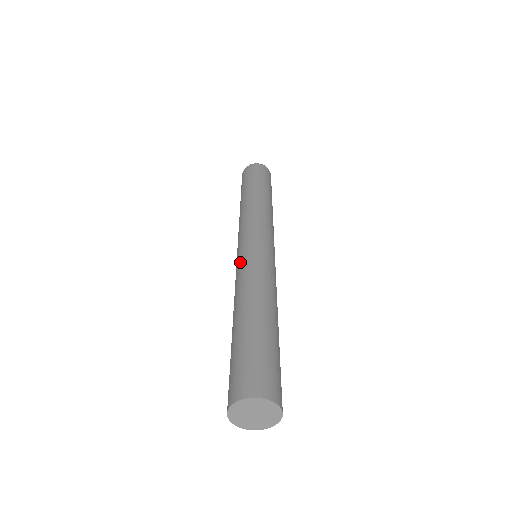
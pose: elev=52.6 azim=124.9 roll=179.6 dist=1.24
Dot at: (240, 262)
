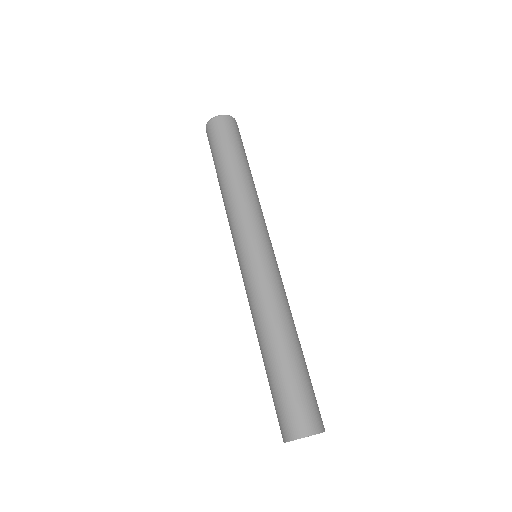
Dot at: (244, 285)
